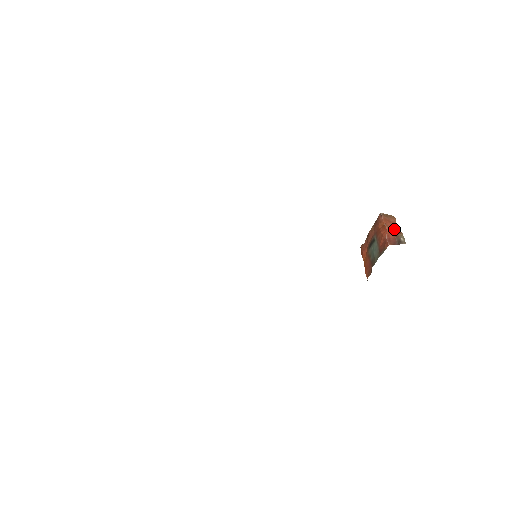
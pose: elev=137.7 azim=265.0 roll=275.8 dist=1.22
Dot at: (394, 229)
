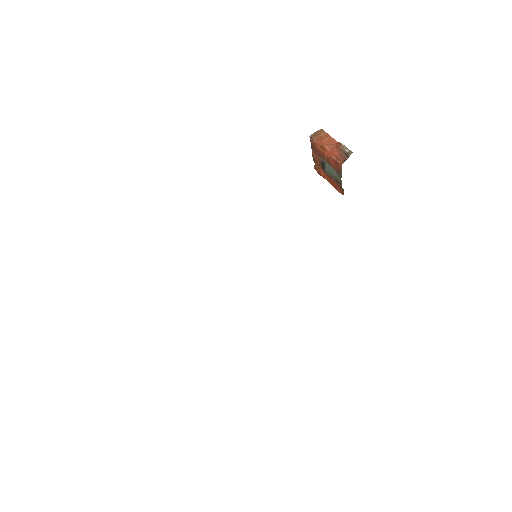
Dot at: (332, 143)
